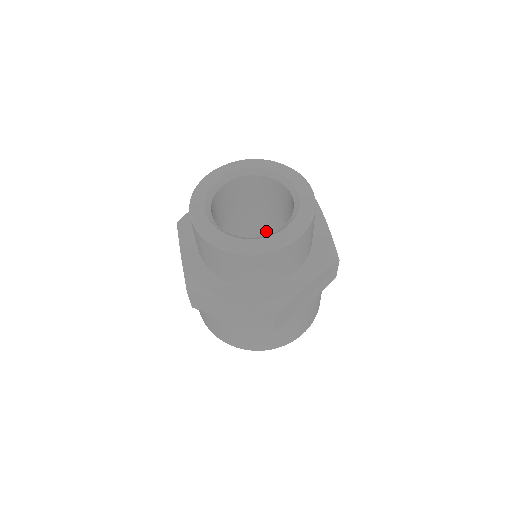
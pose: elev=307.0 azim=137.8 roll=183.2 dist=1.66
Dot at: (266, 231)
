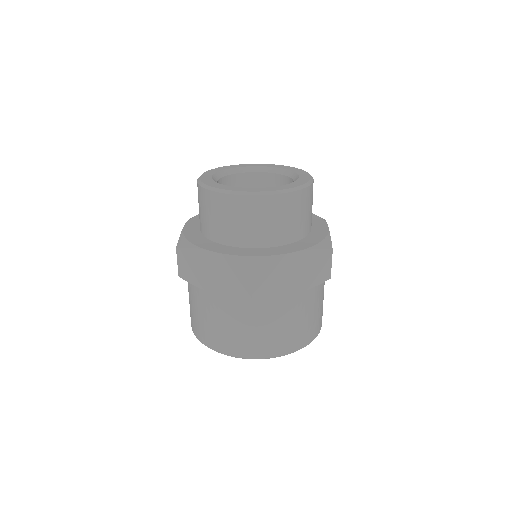
Dot at: occluded
